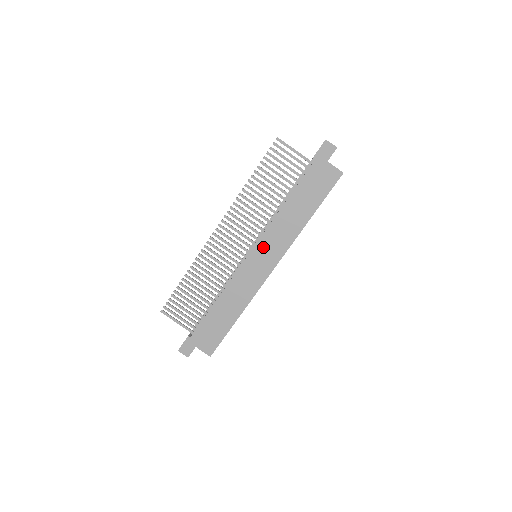
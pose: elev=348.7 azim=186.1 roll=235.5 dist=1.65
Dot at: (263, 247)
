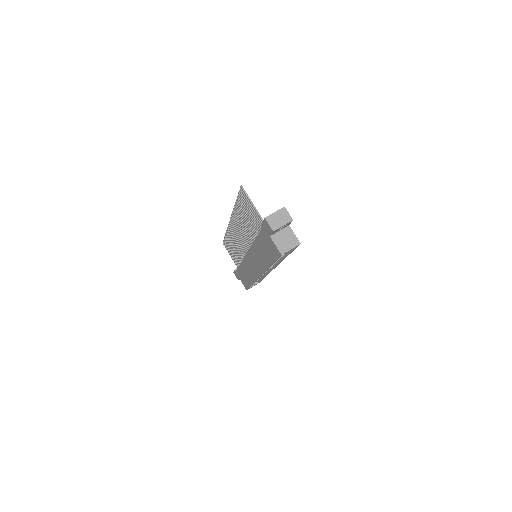
Dot at: (251, 258)
